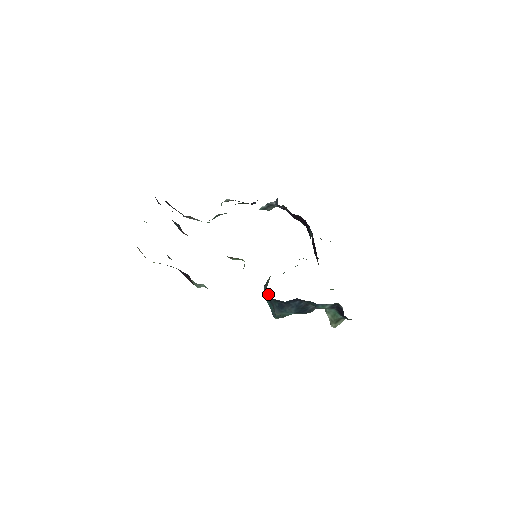
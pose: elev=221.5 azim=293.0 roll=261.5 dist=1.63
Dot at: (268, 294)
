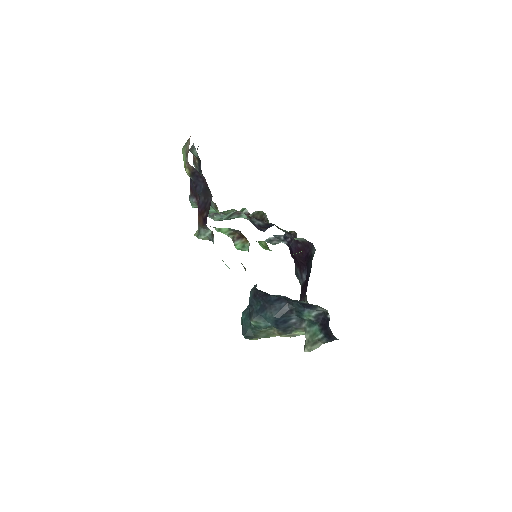
Dot at: (254, 292)
